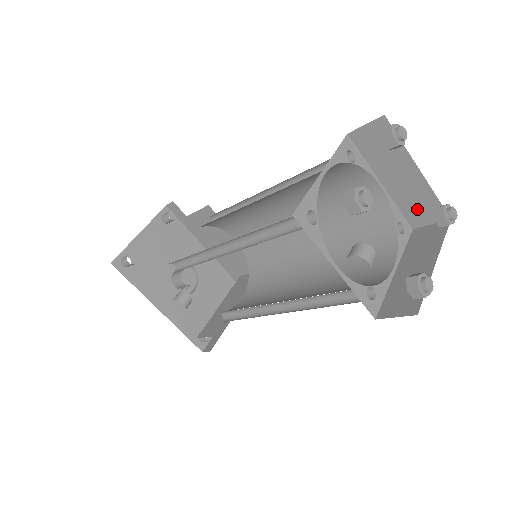
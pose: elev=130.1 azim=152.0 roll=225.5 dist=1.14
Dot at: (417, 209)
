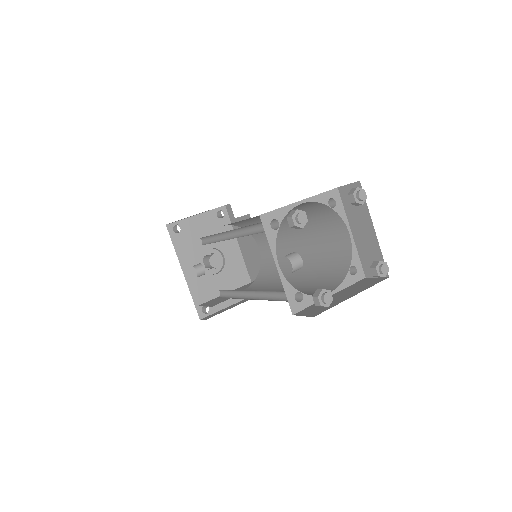
Dot at: (370, 261)
